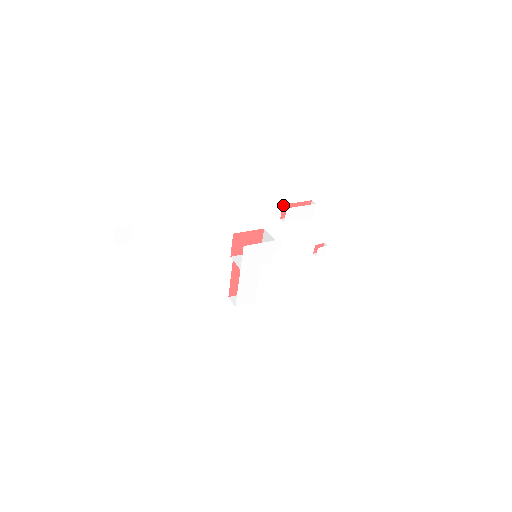
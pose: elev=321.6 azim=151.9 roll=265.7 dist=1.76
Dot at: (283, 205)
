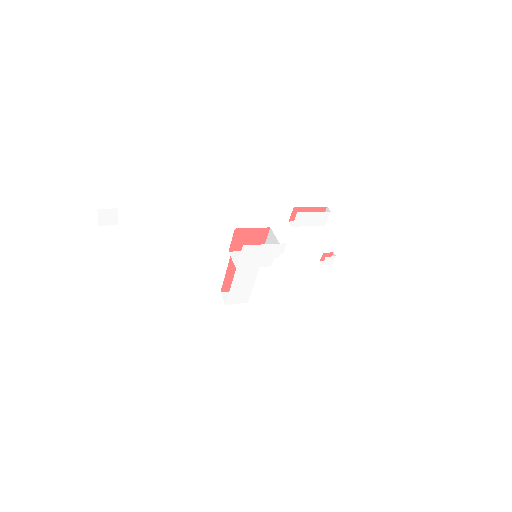
Dot at: (294, 207)
